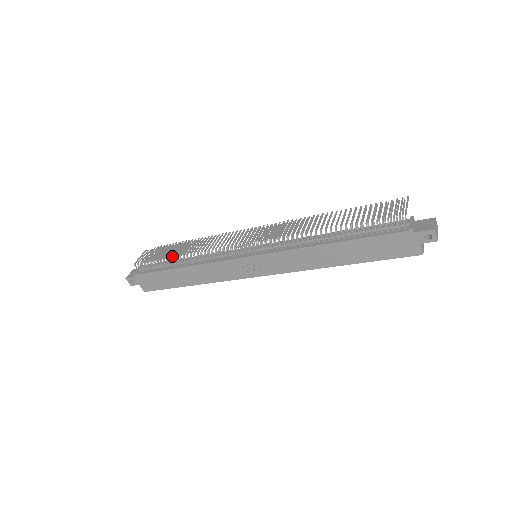
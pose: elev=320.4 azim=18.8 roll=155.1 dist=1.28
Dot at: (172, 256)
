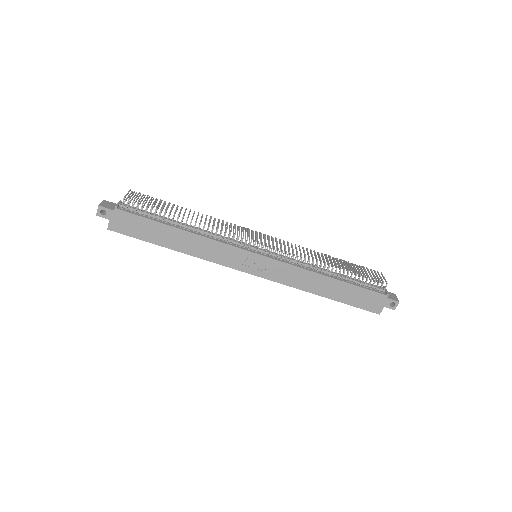
Dot at: (166, 212)
